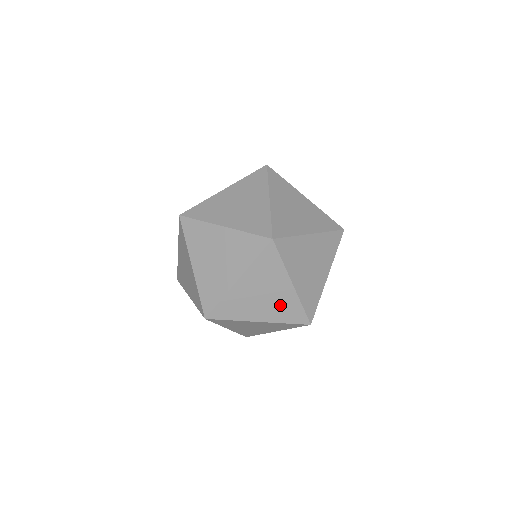
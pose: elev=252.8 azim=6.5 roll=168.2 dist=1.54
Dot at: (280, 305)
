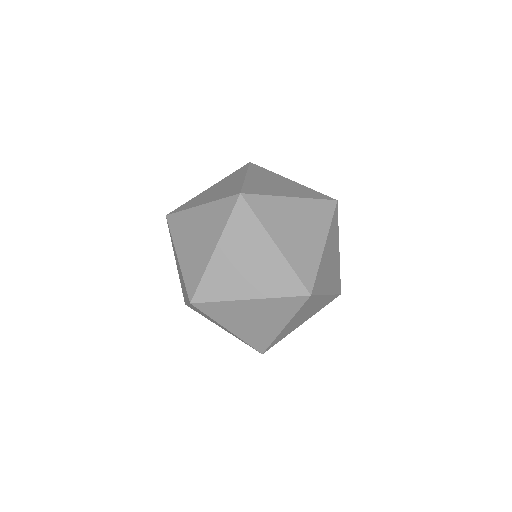
Dot at: (258, 332)
